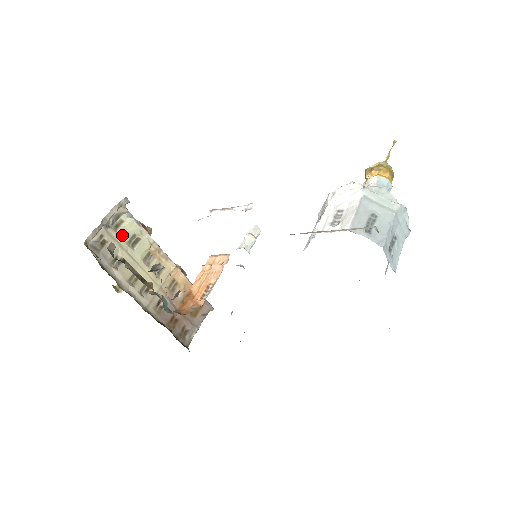
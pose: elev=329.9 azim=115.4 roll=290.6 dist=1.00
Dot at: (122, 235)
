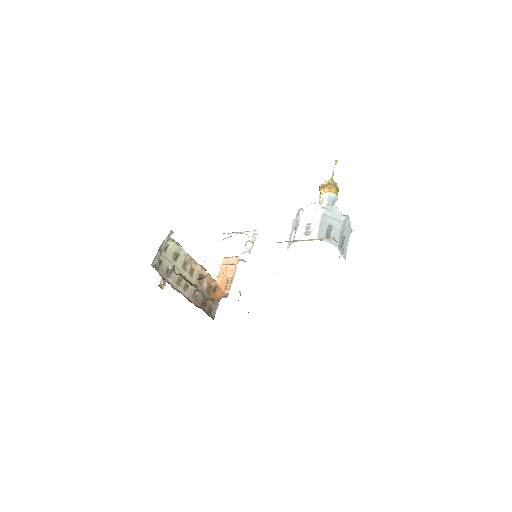
Dot at: (169, 254)
